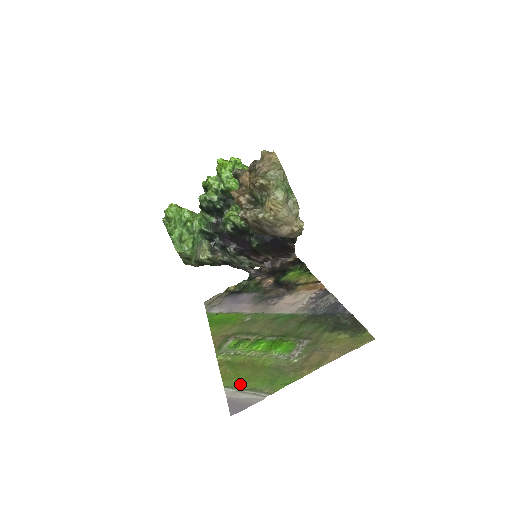
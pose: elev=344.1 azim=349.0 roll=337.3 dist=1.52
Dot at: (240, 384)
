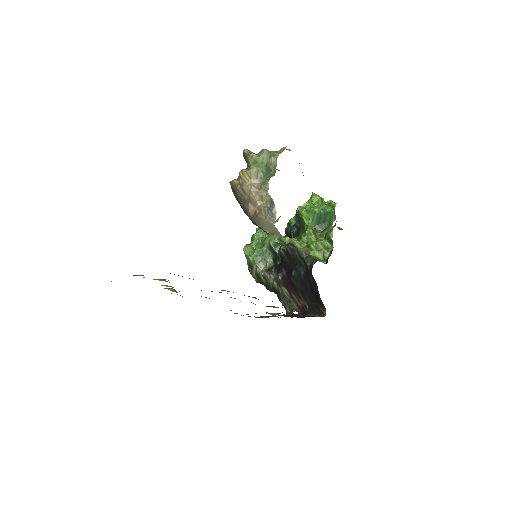
Dot at: occluded
